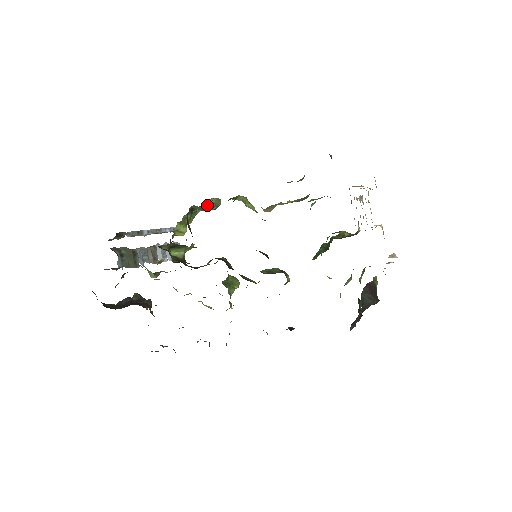
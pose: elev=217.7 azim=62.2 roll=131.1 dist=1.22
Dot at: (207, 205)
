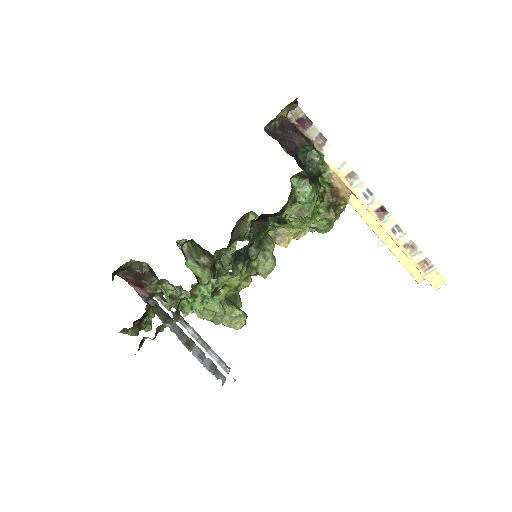
Dot at: occluded
